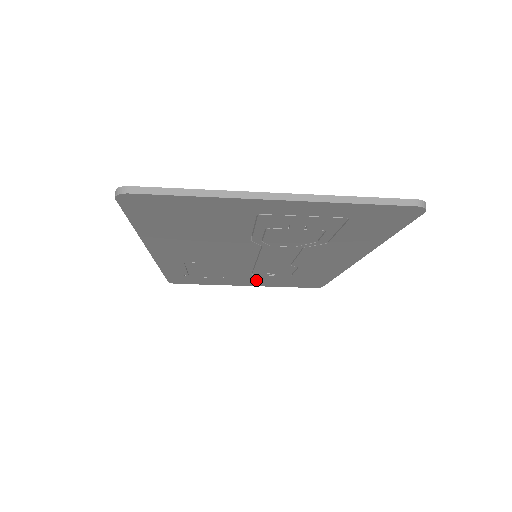
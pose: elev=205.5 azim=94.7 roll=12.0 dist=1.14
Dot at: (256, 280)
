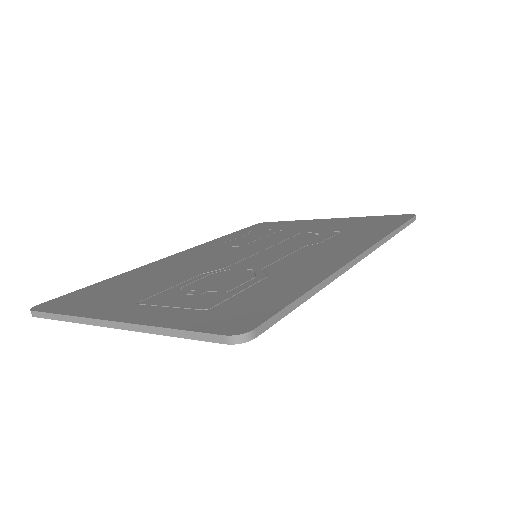
Dot at: occluded
